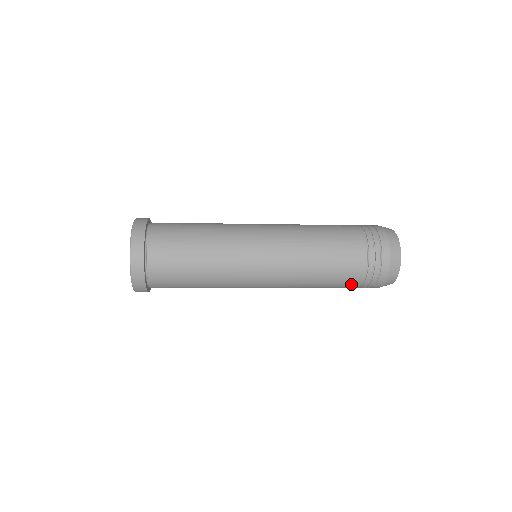
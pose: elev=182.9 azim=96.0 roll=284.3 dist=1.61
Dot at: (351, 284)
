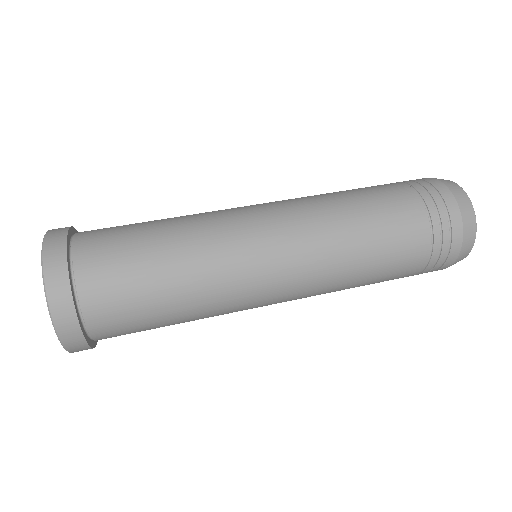
Dot at: (411, 265)
